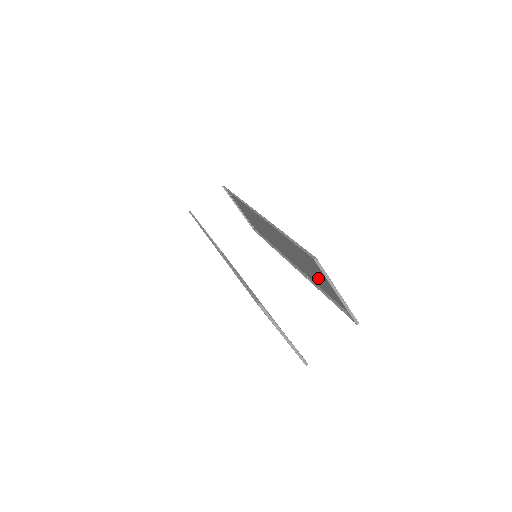
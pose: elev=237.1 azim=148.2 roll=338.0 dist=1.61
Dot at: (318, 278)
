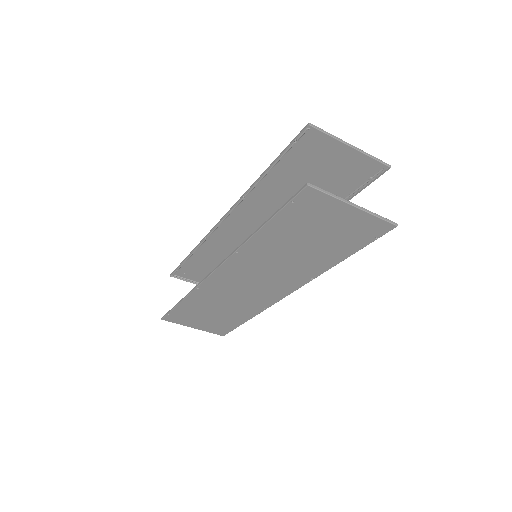
Dot at: (323, 184)
